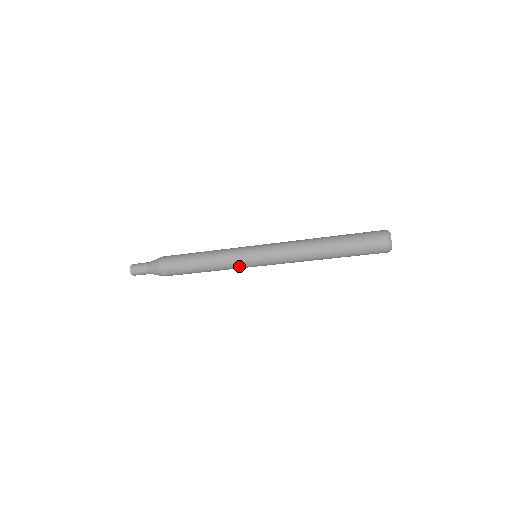
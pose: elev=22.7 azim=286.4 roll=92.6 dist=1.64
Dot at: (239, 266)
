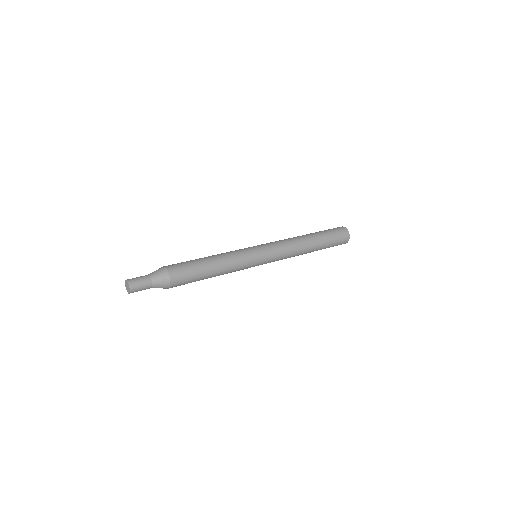
Dot at: occluded
